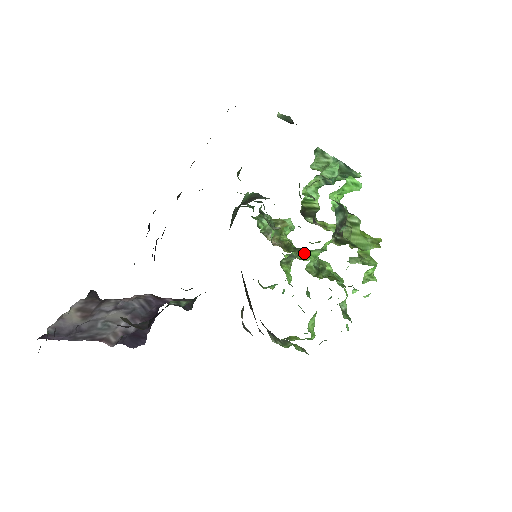
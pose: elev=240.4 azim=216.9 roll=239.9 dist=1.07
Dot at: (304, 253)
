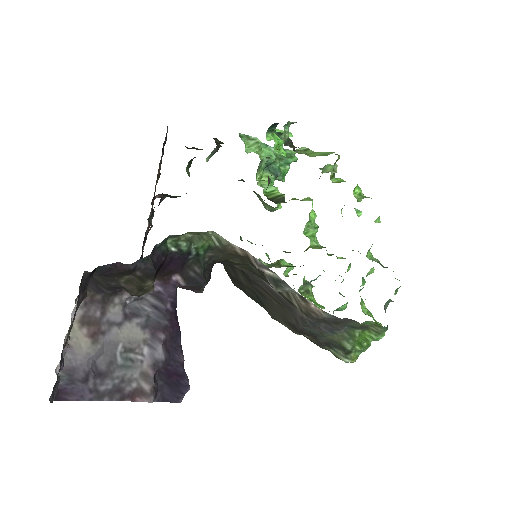
Dot at: occluded
